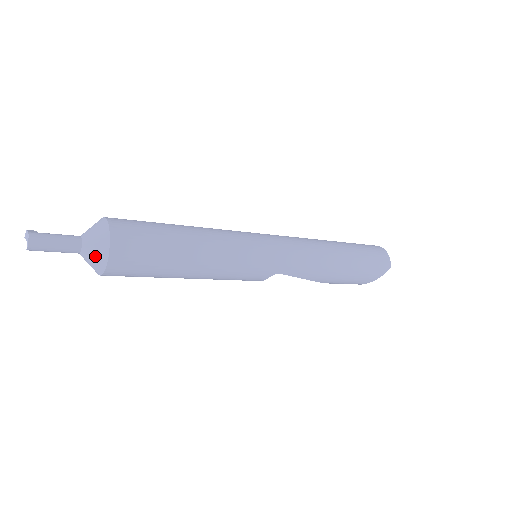
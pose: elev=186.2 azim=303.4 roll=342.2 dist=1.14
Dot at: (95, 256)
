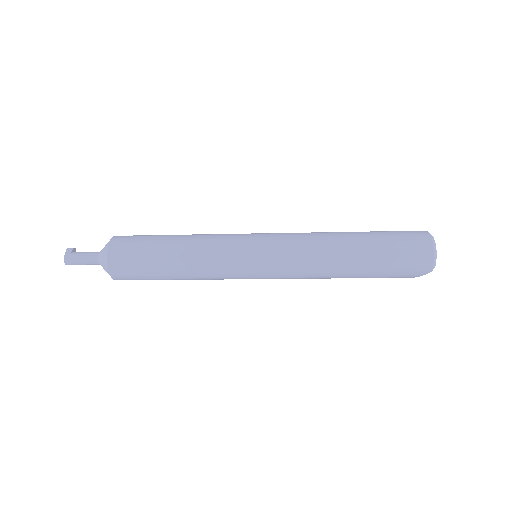
Dot at: occluded
